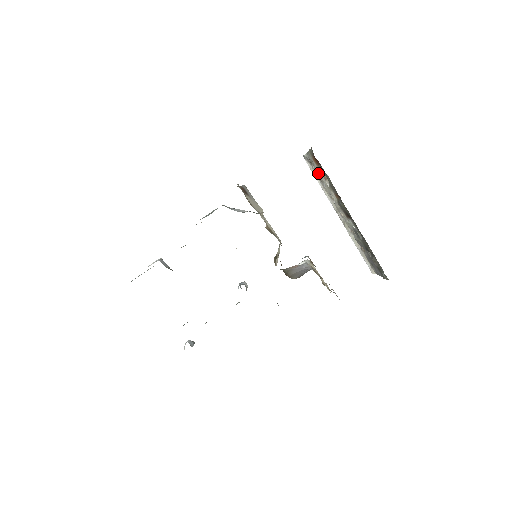
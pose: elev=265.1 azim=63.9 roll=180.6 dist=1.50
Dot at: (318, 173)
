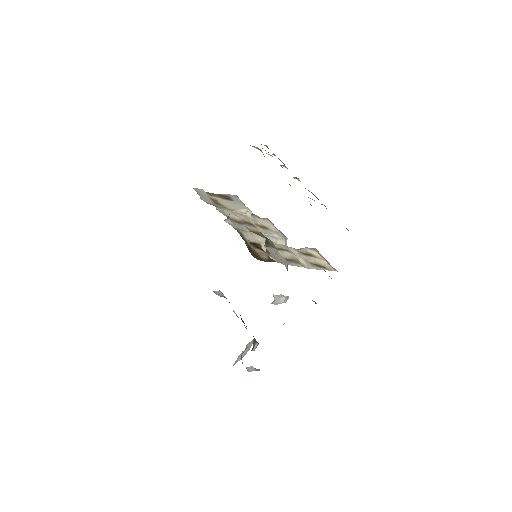
Dot at: (268, 152)
